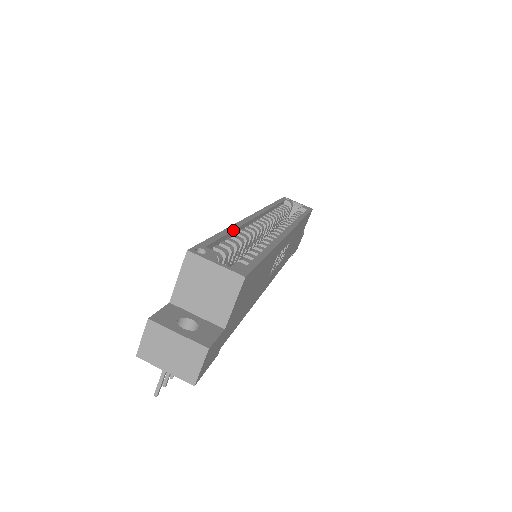
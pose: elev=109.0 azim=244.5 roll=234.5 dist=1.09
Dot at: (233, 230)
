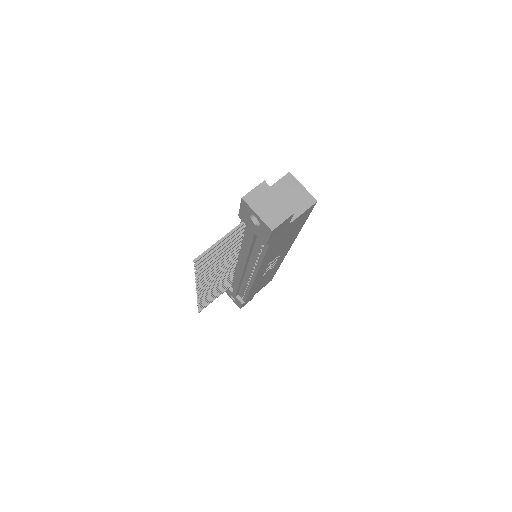
Dot at: occluded
